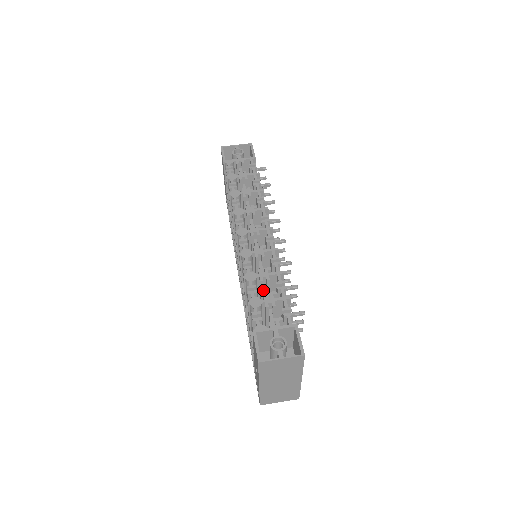
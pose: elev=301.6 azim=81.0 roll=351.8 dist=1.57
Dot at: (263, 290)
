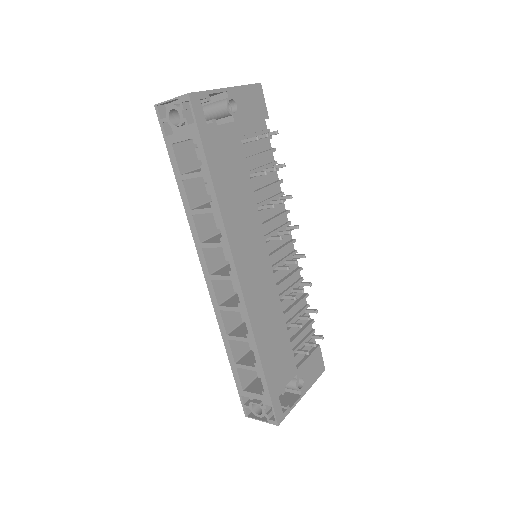
Dot at: occluded
